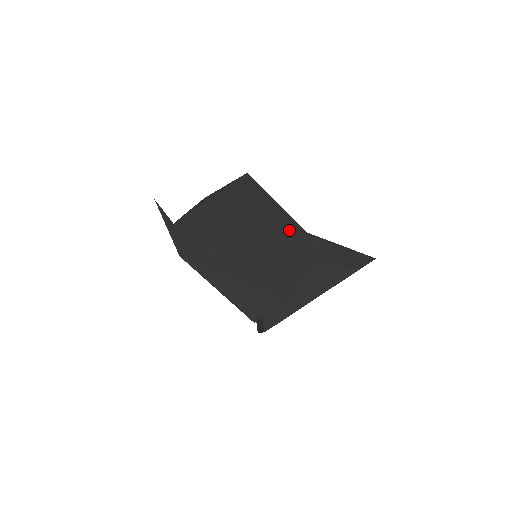
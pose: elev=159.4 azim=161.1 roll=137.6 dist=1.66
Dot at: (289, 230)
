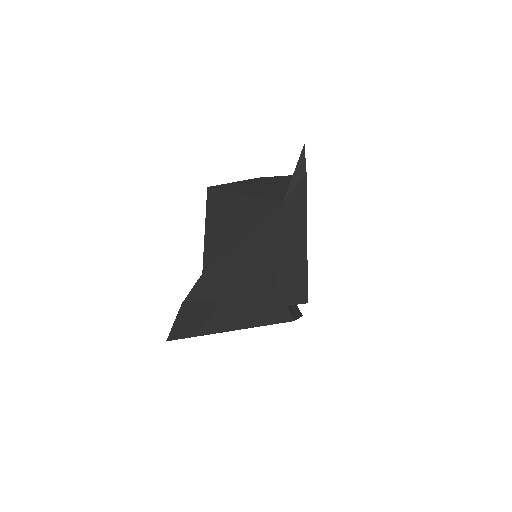
Dot at: occluded
